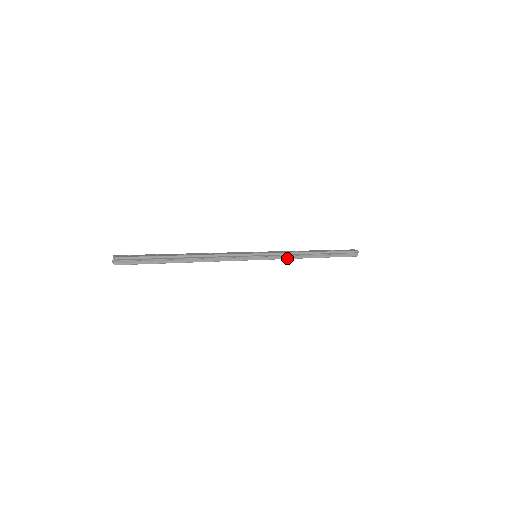
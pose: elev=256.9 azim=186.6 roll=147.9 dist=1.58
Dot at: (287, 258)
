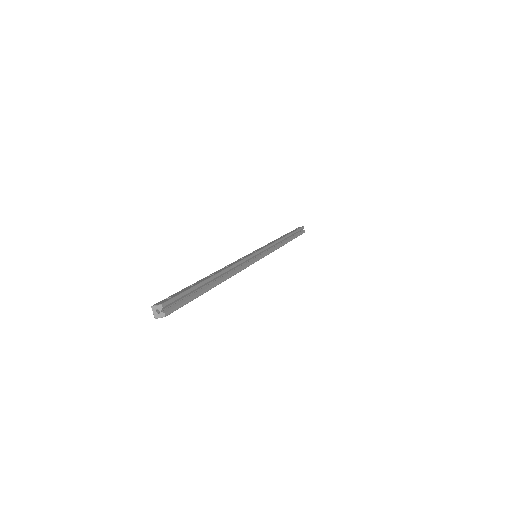
Dot at: (275, 249)
